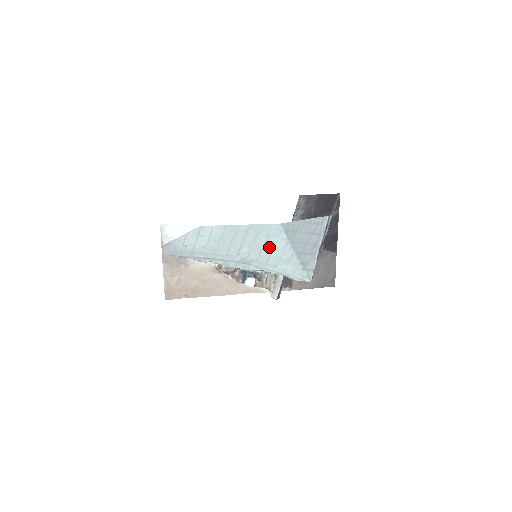
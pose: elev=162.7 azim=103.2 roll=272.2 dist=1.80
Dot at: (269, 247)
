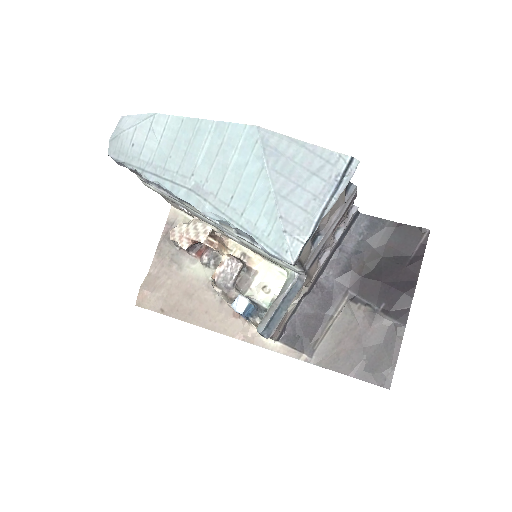
Dot at: (237, 171)
